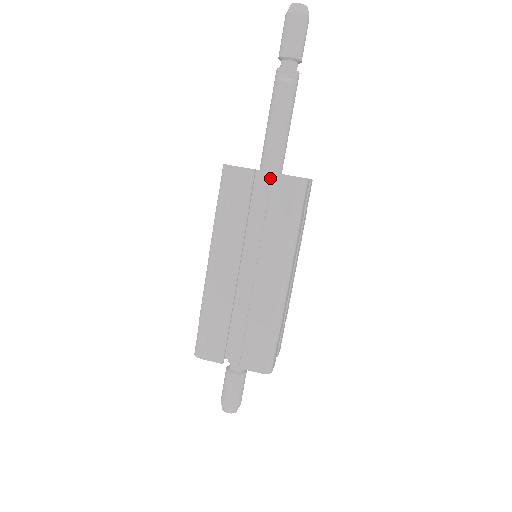
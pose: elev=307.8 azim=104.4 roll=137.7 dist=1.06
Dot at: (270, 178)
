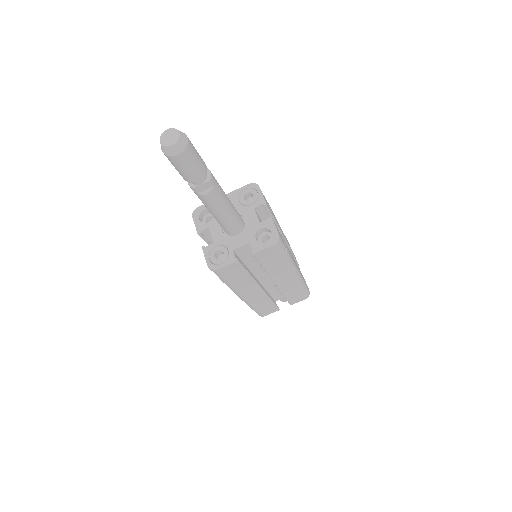
Dot at: (247, 247)
